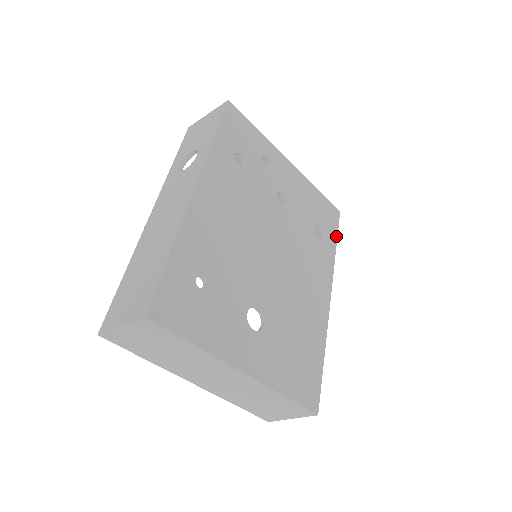
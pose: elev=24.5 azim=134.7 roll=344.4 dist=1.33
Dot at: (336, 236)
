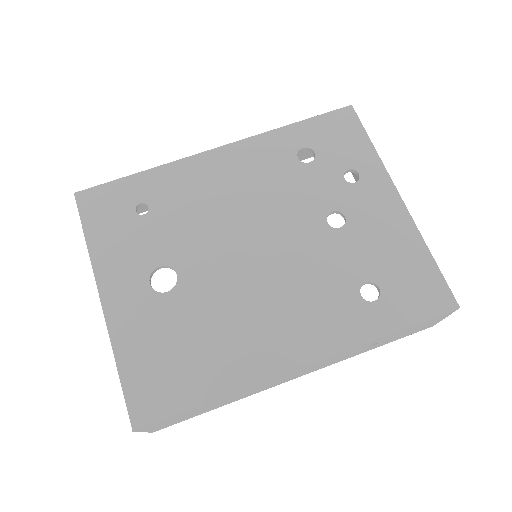
Dot at: (409, 323)
